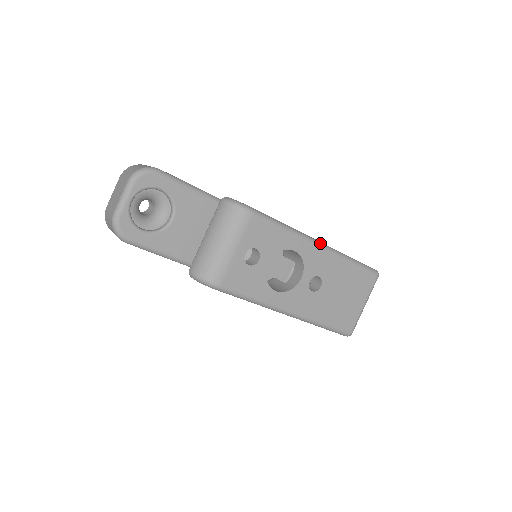
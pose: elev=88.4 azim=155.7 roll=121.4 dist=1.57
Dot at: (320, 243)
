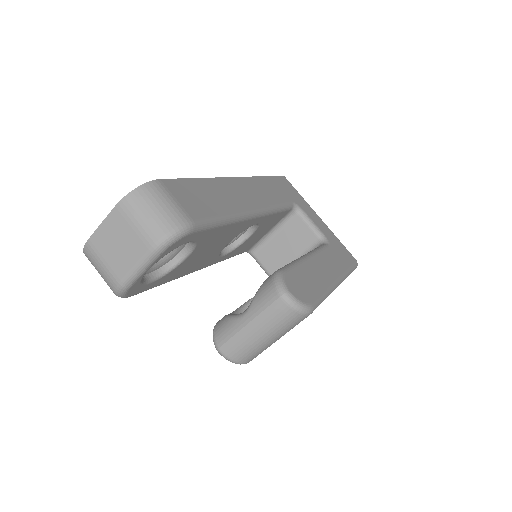
Dot at: (339, 283)
